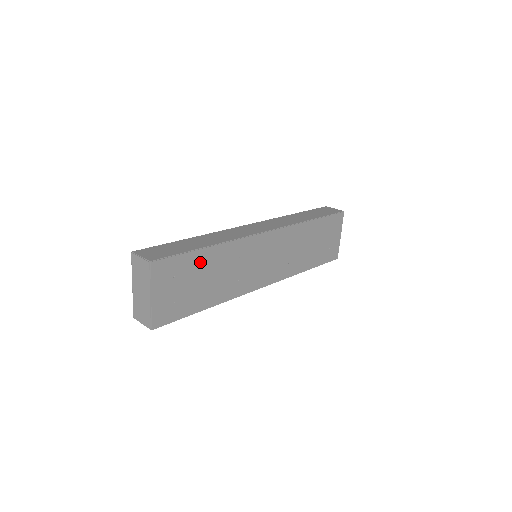
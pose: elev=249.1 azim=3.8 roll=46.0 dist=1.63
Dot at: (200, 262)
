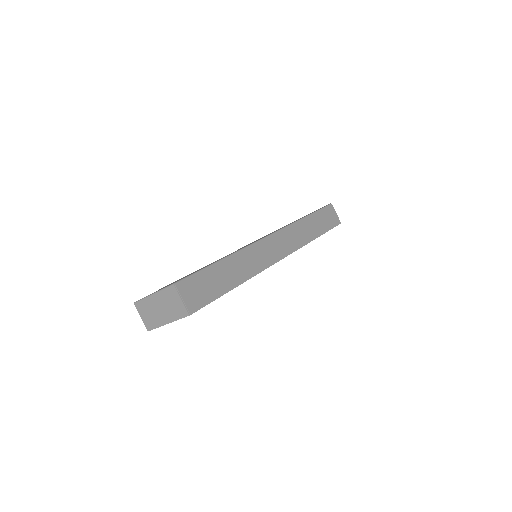
Dot at: occluded
